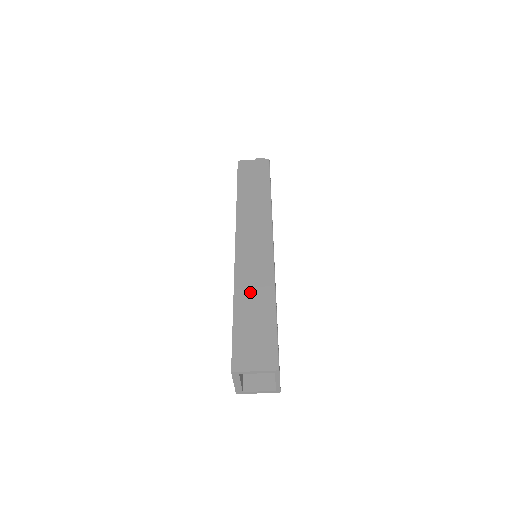
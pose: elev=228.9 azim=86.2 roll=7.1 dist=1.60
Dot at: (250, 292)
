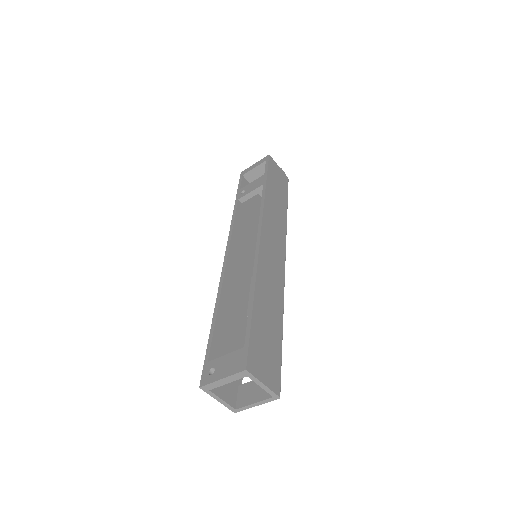
Dot at: (267, 294)
